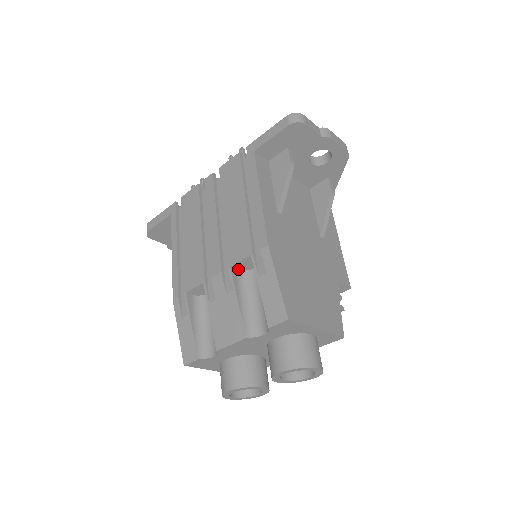
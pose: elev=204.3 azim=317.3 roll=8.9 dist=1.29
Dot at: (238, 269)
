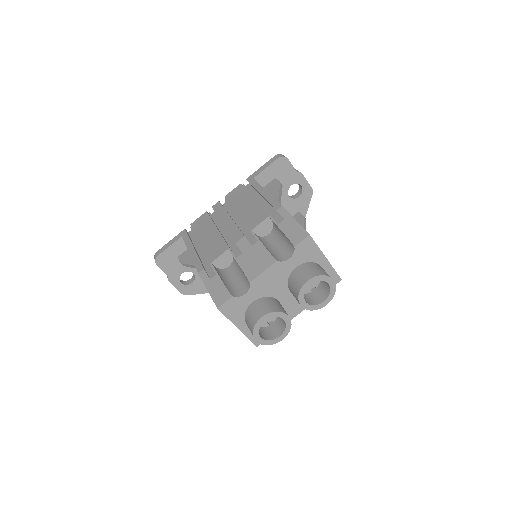
Dot at: (257, 234)
